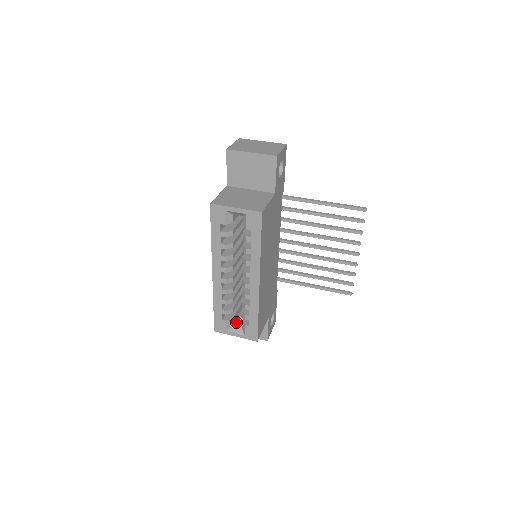
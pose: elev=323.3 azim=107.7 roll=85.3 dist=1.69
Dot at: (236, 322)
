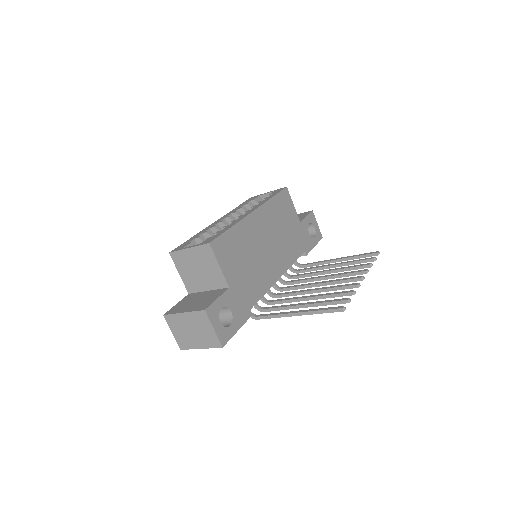
Dot at: occluded
